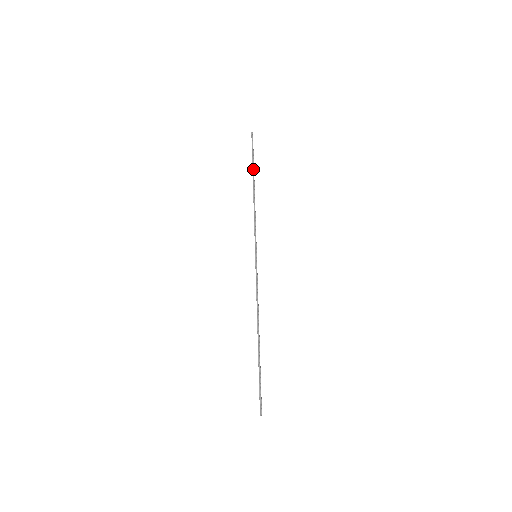
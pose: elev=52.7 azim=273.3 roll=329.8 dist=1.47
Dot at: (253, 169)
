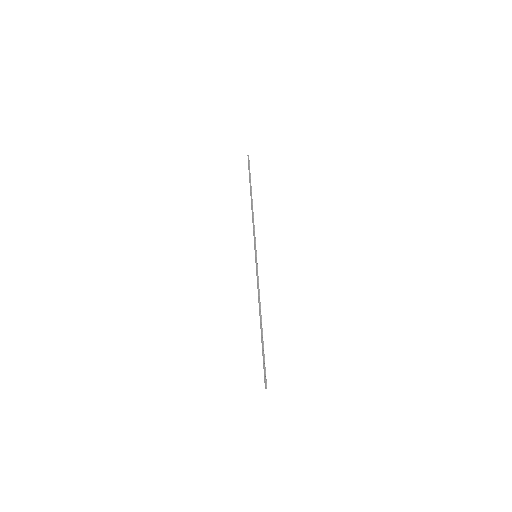
Dot at: occluded
